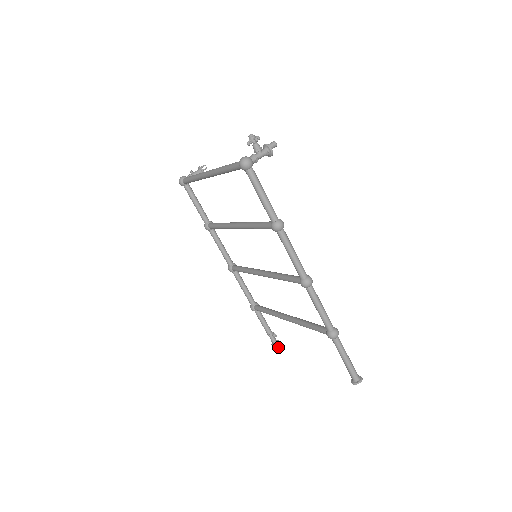
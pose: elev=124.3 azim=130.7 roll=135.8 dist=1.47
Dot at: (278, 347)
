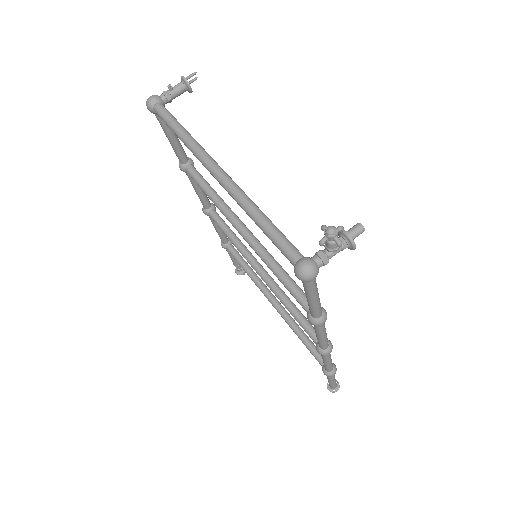
Dot at: occluded
